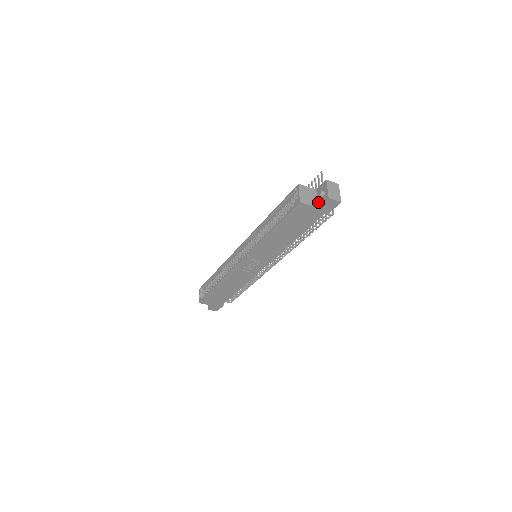
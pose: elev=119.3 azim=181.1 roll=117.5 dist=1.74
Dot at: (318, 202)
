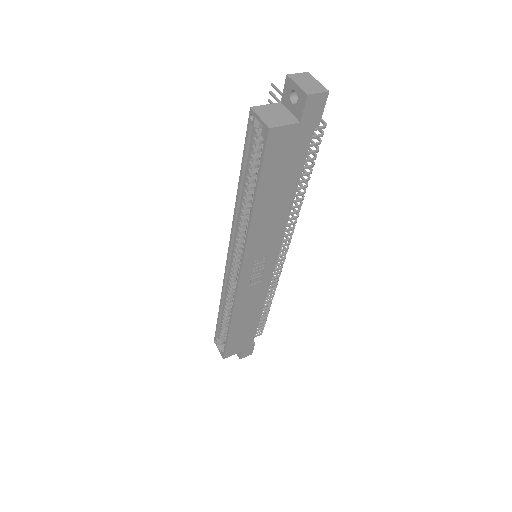
Dot at: (295, 115)
